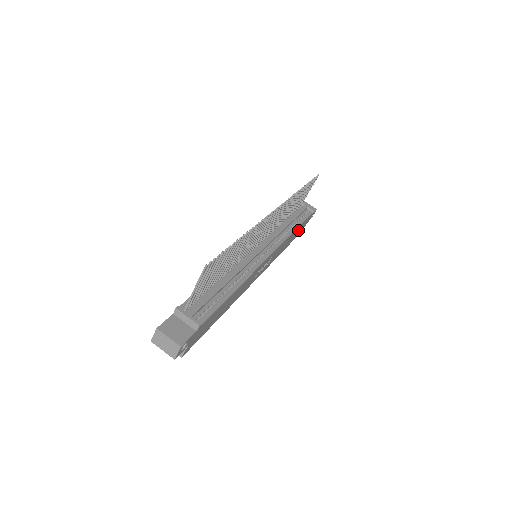
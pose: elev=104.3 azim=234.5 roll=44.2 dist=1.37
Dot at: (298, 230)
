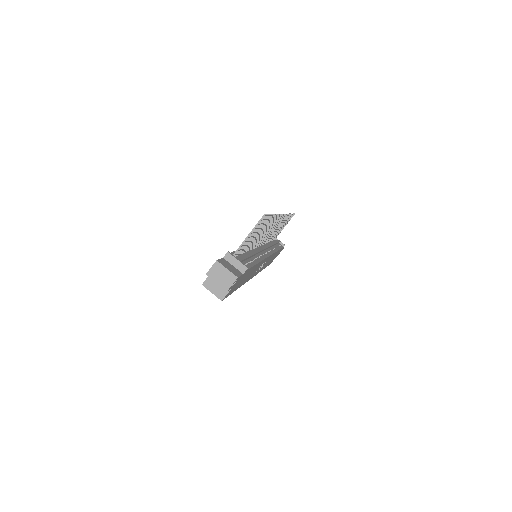
Dot at: occluded
